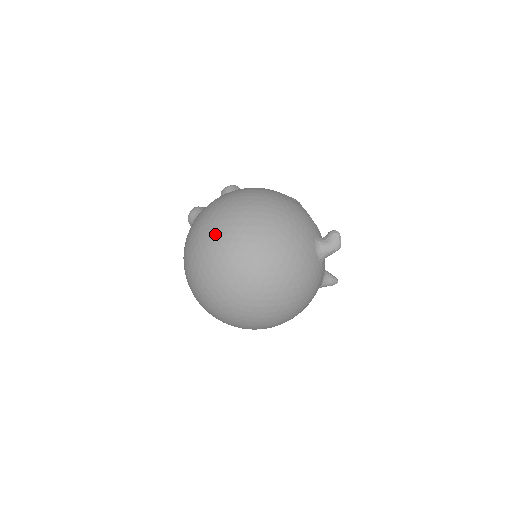
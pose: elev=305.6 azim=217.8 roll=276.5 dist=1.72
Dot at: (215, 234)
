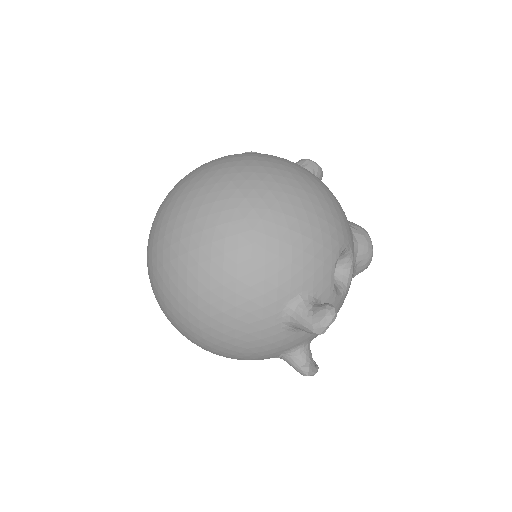
Dot at: (198, 178)
